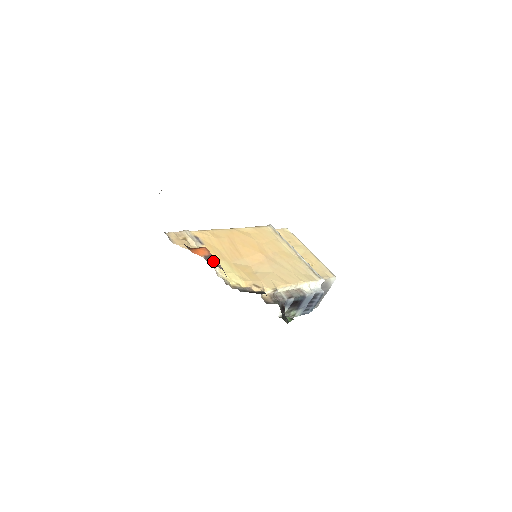
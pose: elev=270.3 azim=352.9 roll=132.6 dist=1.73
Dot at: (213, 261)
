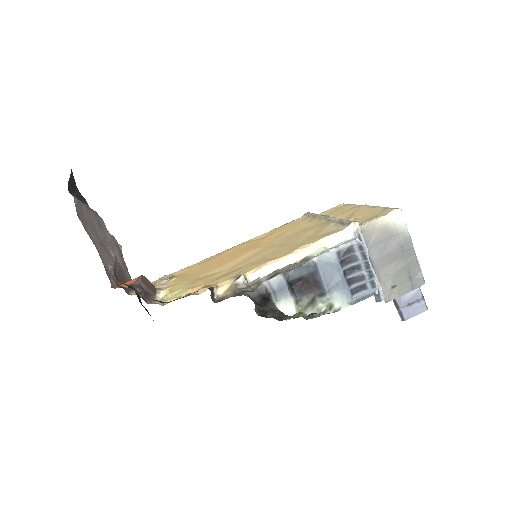
Dot at: occluded
